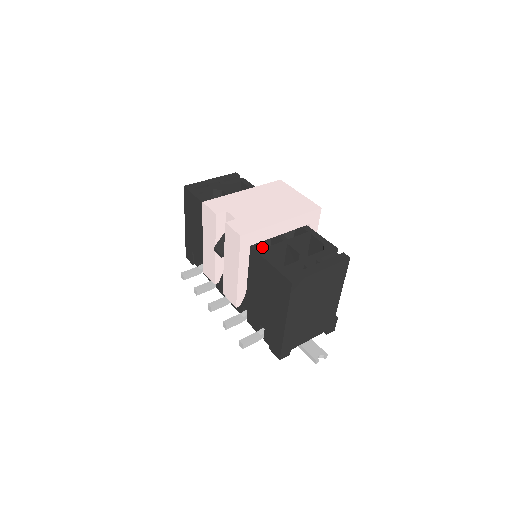
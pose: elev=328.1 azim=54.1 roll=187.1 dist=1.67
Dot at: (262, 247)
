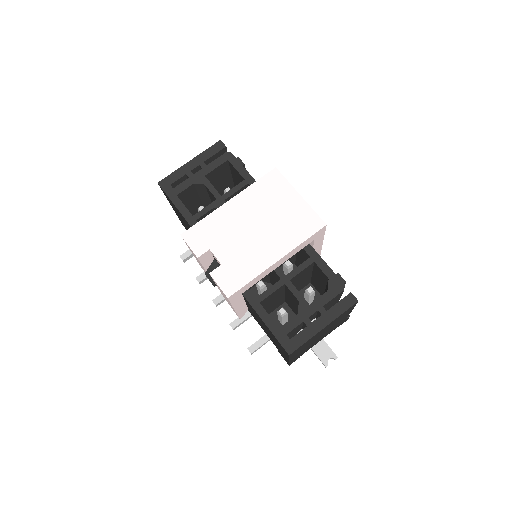
Dot at: occluded
